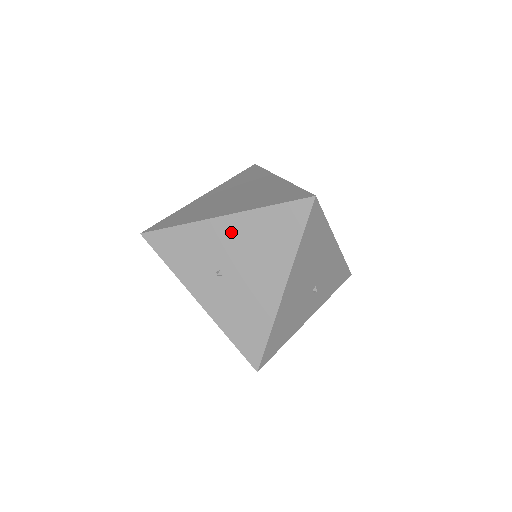
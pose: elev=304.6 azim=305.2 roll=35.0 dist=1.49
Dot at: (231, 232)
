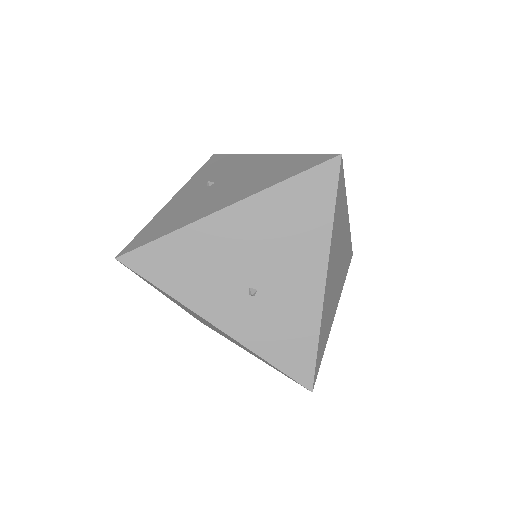
Dot at: (256, 163)
